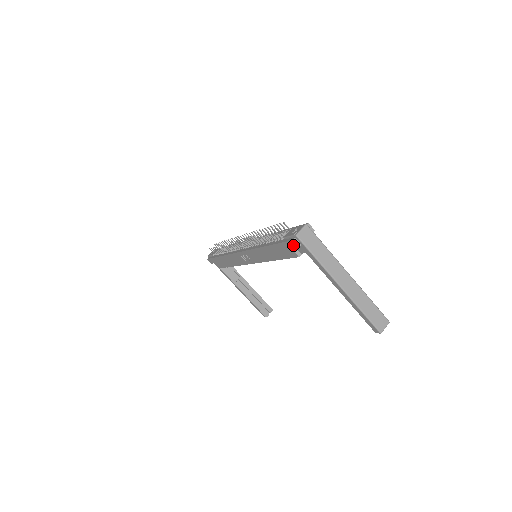
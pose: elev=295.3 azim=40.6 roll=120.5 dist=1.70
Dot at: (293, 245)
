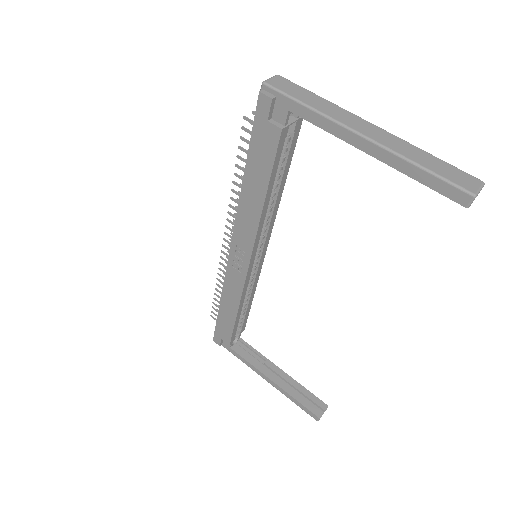
Dot at: (264, 105)
